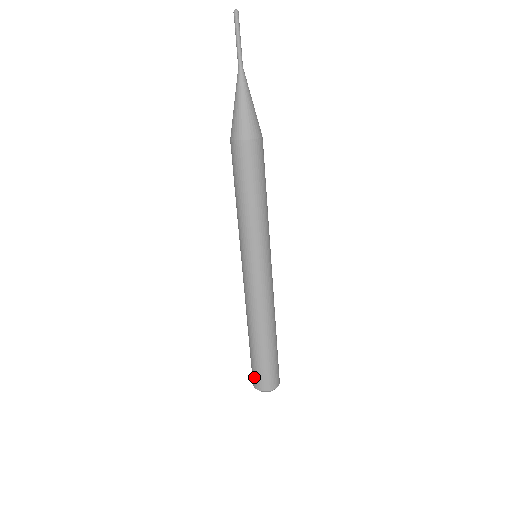
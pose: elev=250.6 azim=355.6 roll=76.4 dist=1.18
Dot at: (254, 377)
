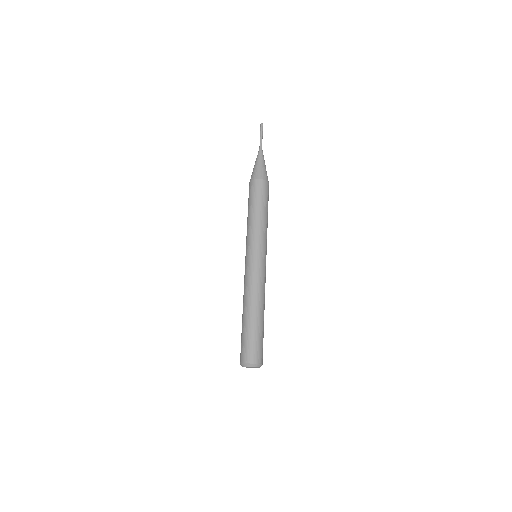
Dot at: occluded
